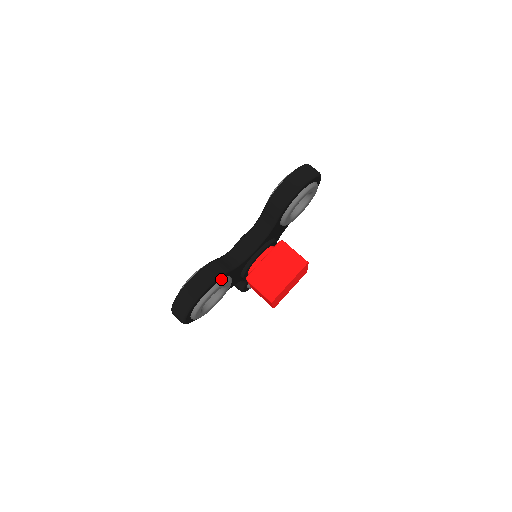
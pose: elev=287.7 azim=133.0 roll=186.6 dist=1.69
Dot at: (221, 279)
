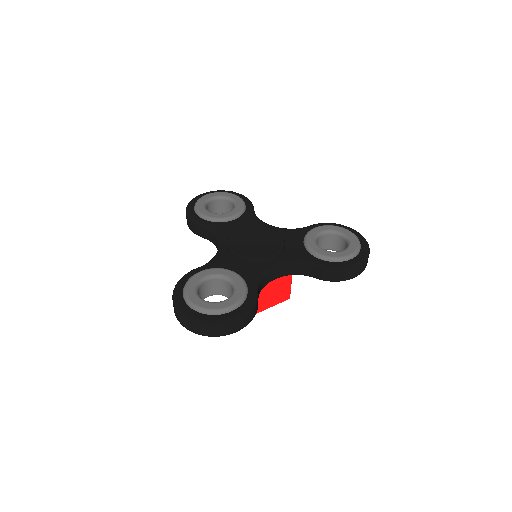
Dot at: occluded
